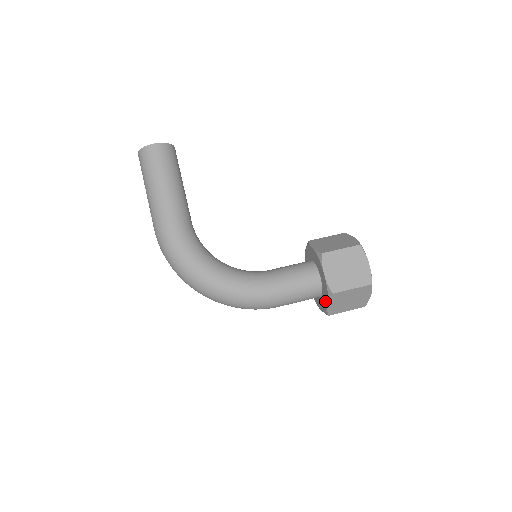
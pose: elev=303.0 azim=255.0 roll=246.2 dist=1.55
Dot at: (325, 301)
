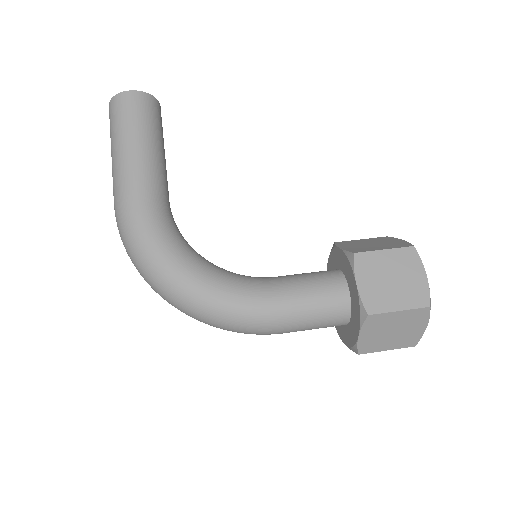
Dot at: (355, 329)
